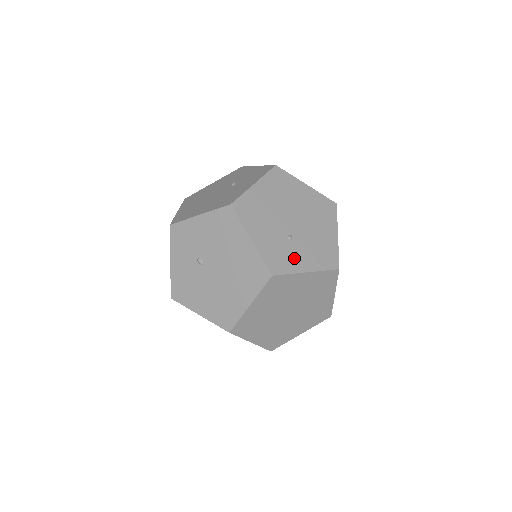
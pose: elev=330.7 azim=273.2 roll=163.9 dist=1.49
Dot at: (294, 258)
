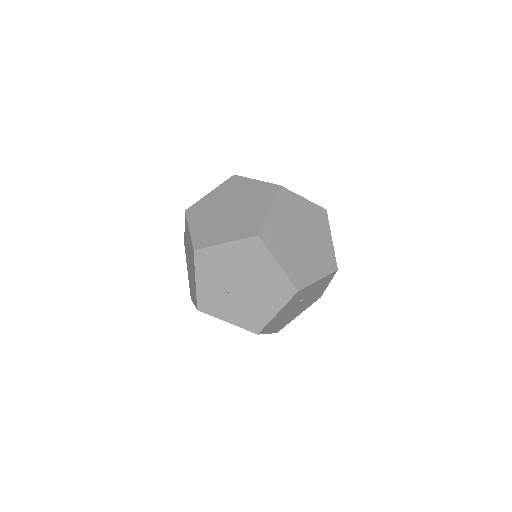
Dot at: occluded
